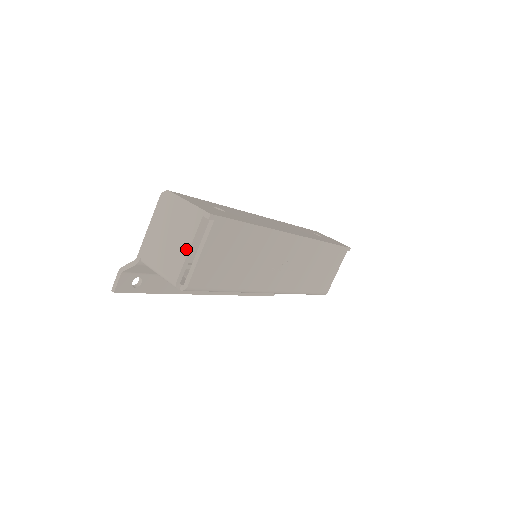
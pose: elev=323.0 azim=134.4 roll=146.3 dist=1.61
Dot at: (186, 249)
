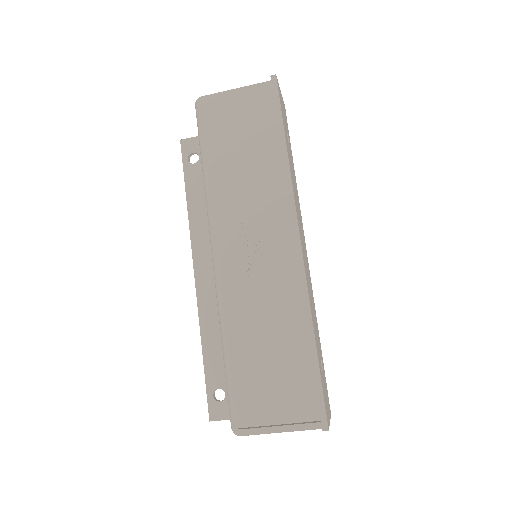
Dot at: (236, 90)
